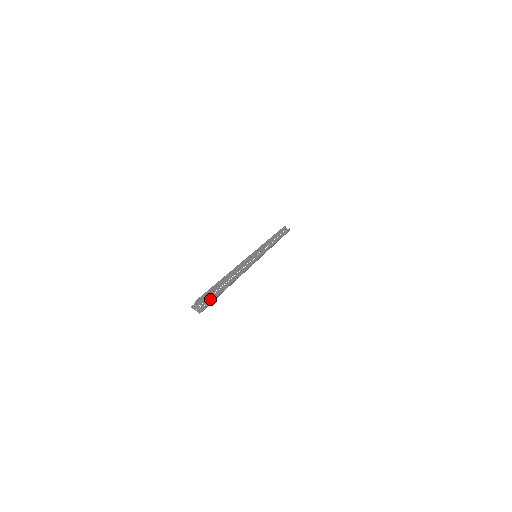
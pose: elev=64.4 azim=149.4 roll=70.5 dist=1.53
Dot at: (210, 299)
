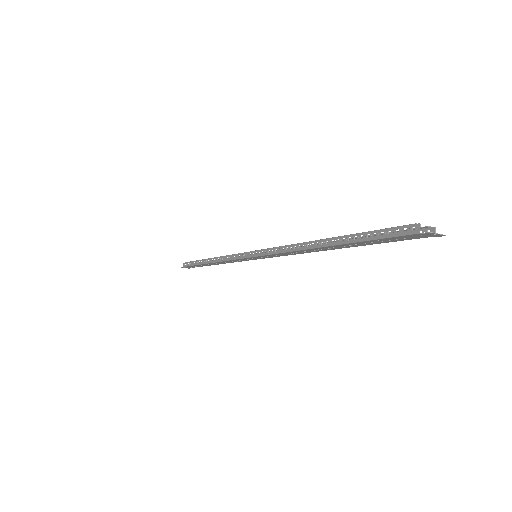
Dot at: (393, 240)
